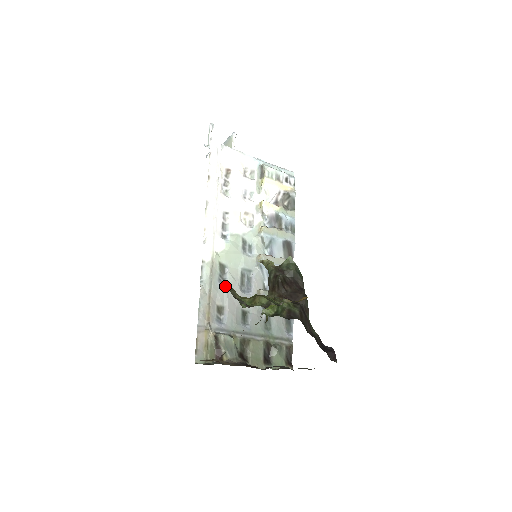
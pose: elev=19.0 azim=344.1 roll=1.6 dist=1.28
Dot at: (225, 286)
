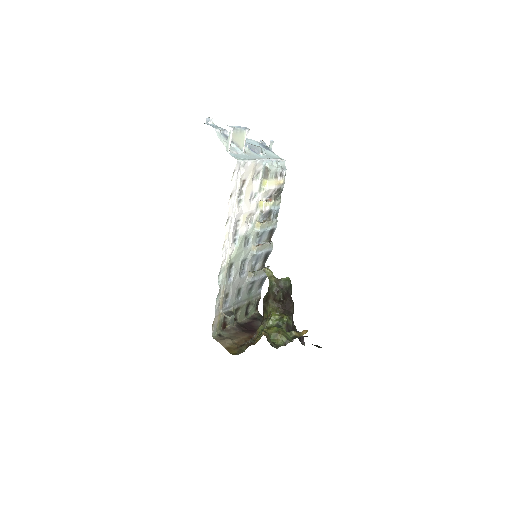
Dot at: (231, 278)
